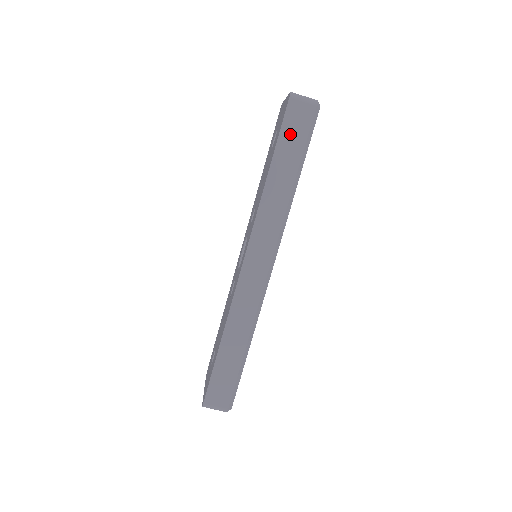
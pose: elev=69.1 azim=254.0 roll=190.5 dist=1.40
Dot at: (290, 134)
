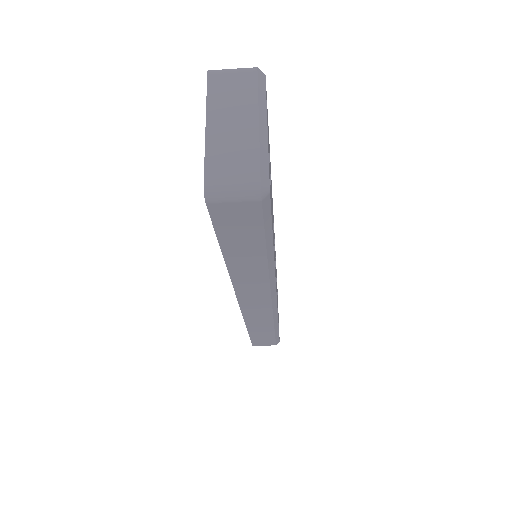
Dot at: (233, 232)
